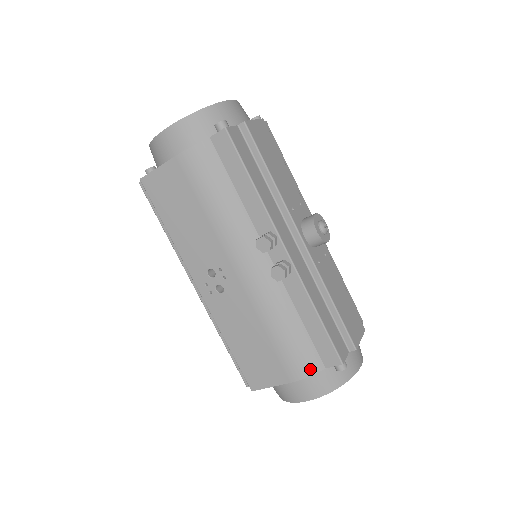
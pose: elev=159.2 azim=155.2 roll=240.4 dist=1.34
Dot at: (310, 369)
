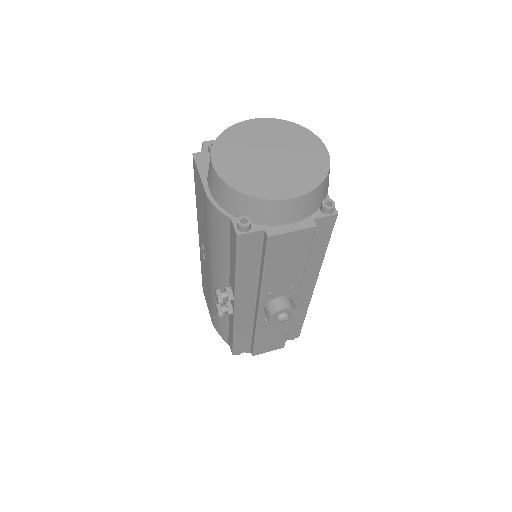
Dot at: (220, 333)
